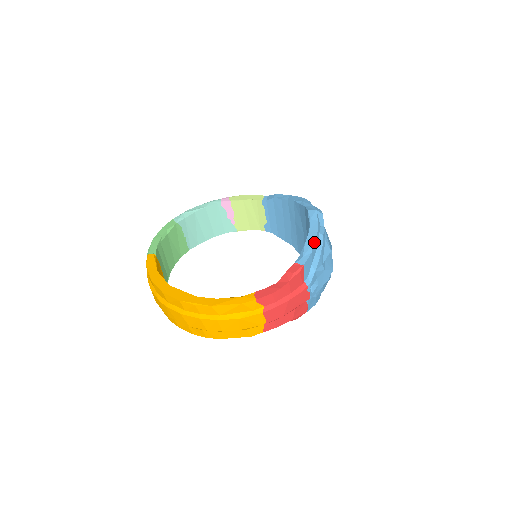
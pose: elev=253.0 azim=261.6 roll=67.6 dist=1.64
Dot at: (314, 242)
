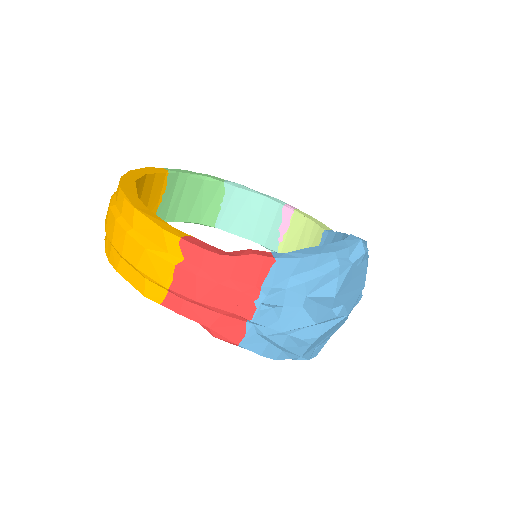
Dot at: (318, 253)
